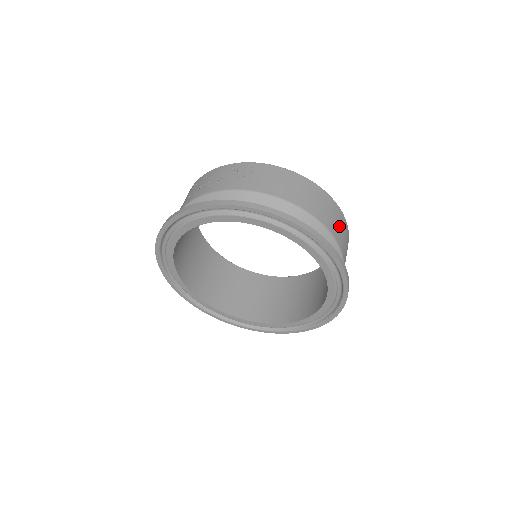
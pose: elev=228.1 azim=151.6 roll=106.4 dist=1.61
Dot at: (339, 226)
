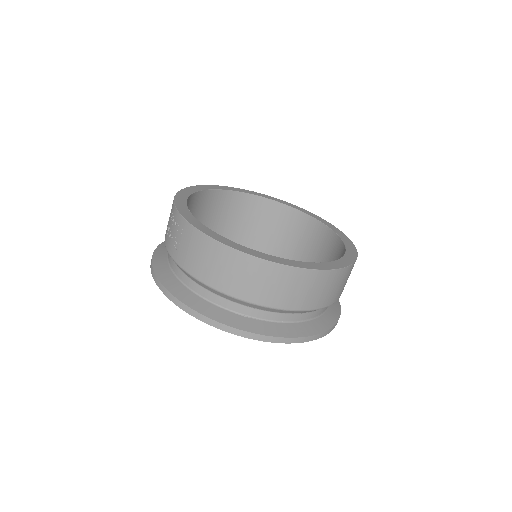
Dot at: (283, 288)
